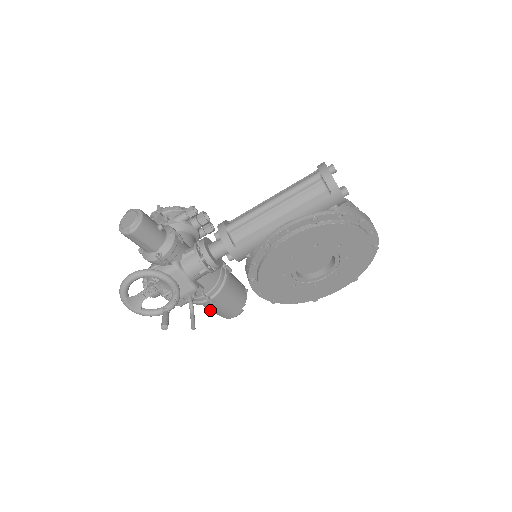
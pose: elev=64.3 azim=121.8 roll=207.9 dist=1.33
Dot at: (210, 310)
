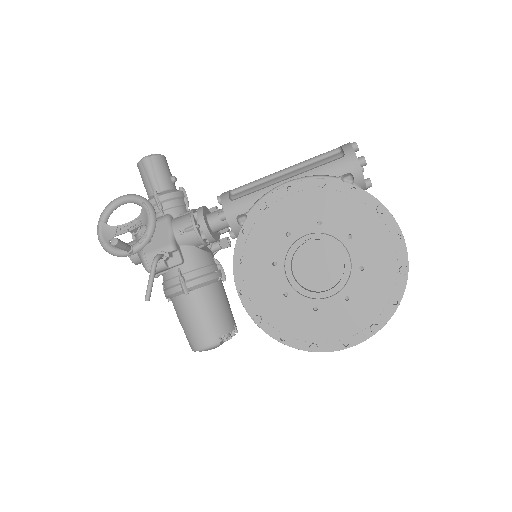
Dot at: (182, 325)
